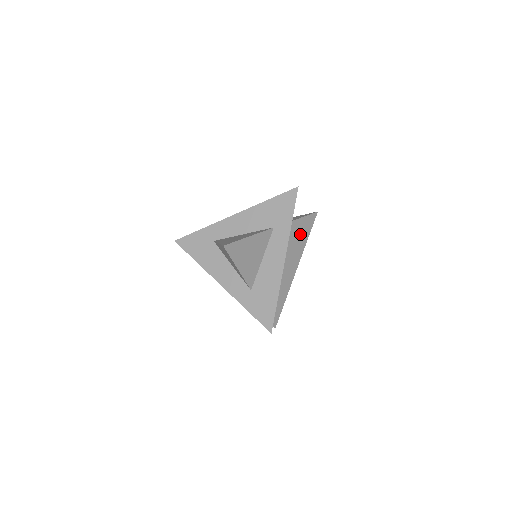
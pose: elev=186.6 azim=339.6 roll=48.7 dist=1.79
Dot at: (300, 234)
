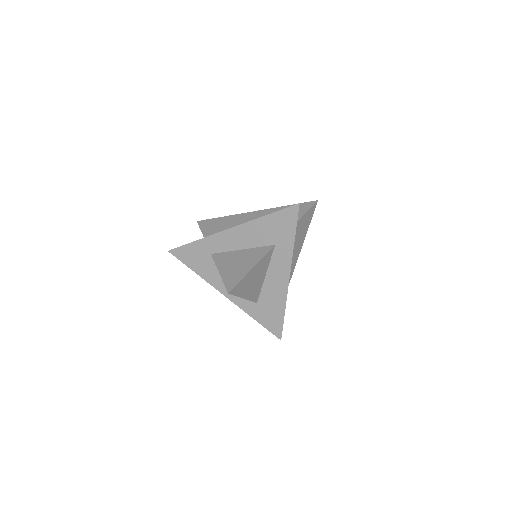
Dot at: (301, 230)
